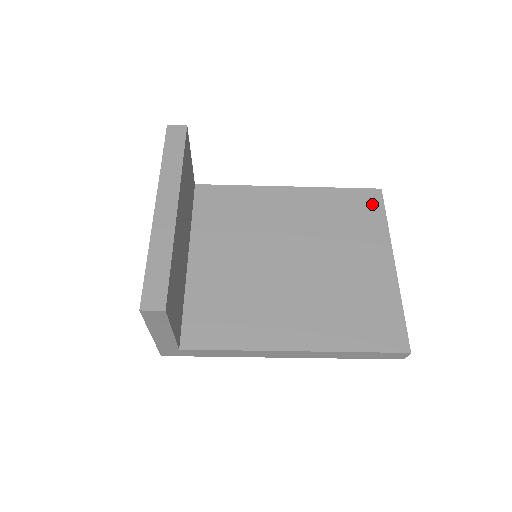
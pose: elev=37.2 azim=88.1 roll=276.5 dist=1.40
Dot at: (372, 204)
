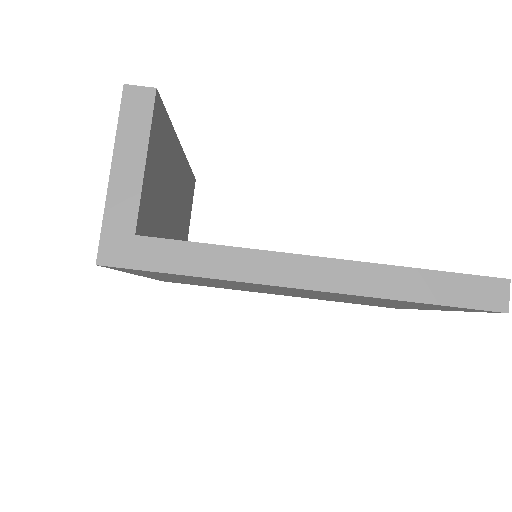
Dot at: occluded
